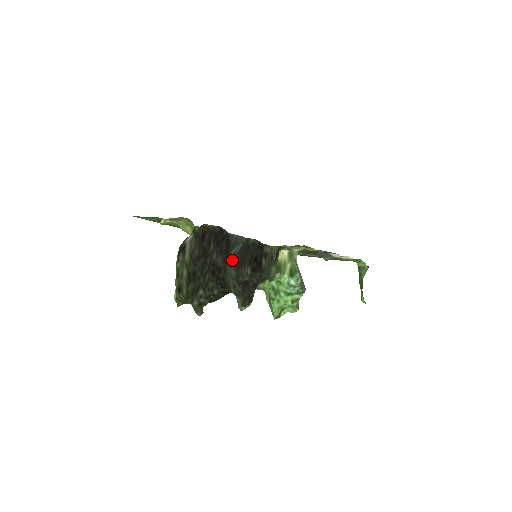
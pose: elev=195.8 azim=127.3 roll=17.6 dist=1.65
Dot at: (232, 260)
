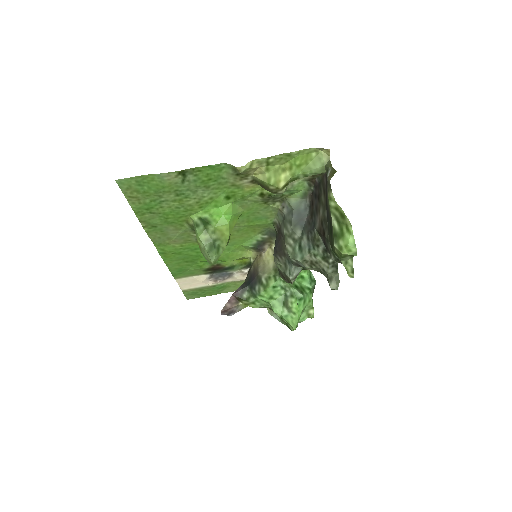
Dot at: (285, 240)
